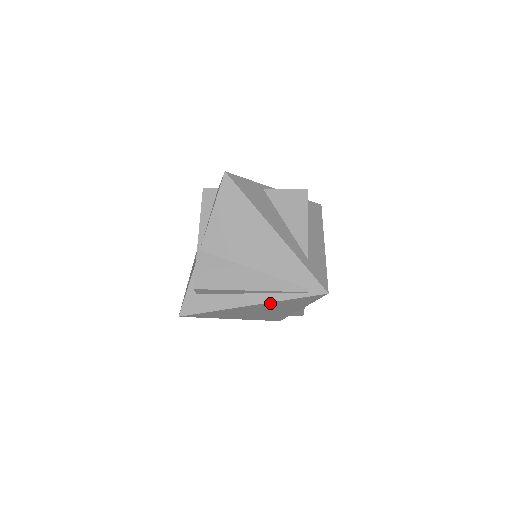
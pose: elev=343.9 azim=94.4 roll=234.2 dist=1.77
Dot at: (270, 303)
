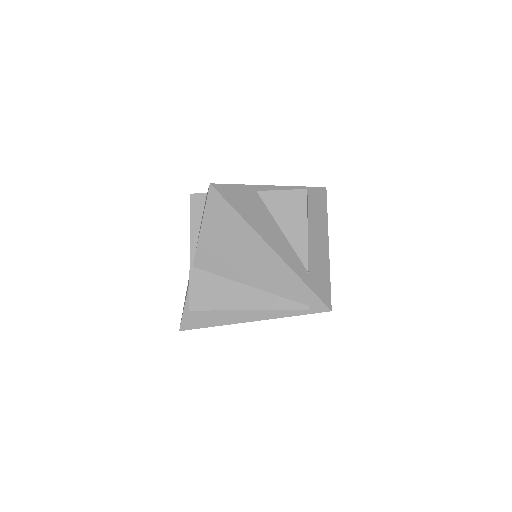
Dot at: (271, 318)
